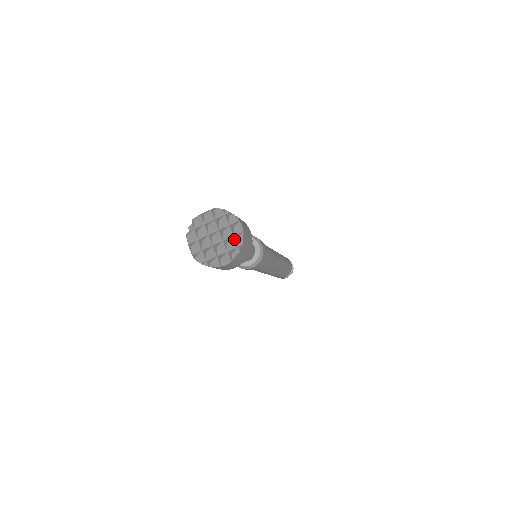
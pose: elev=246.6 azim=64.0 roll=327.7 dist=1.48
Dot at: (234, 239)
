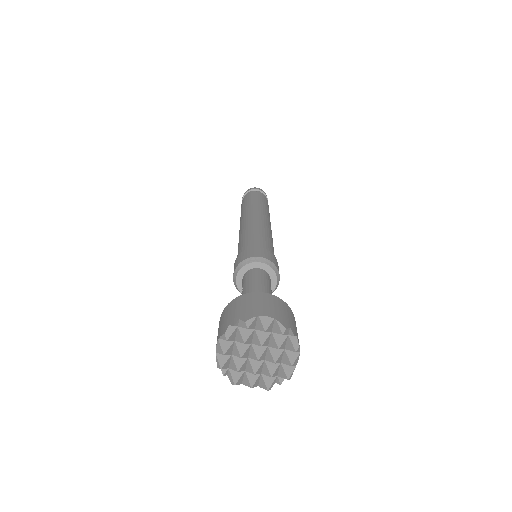
Dot at: (279, 367)
